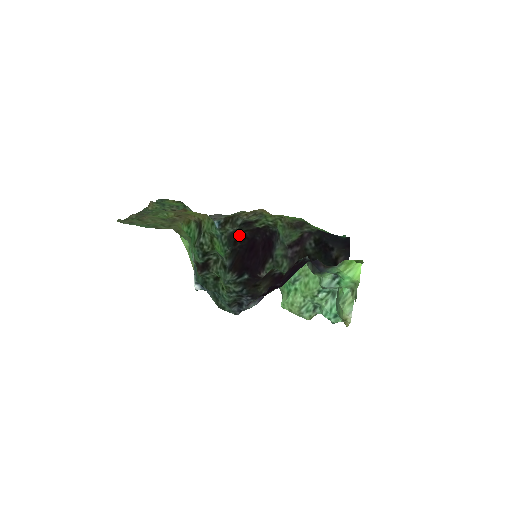
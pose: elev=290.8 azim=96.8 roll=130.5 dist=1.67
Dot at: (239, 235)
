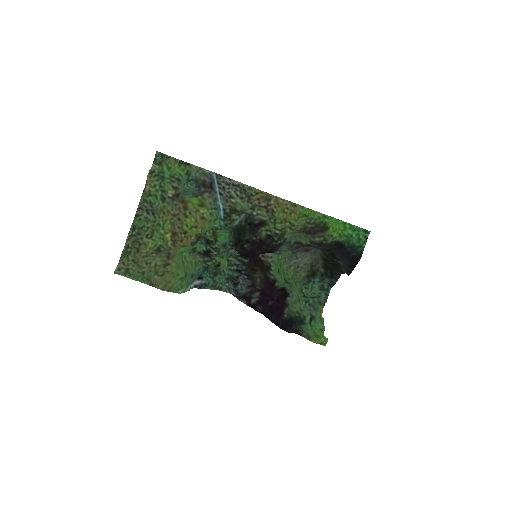
Dot at: (240, 243)
